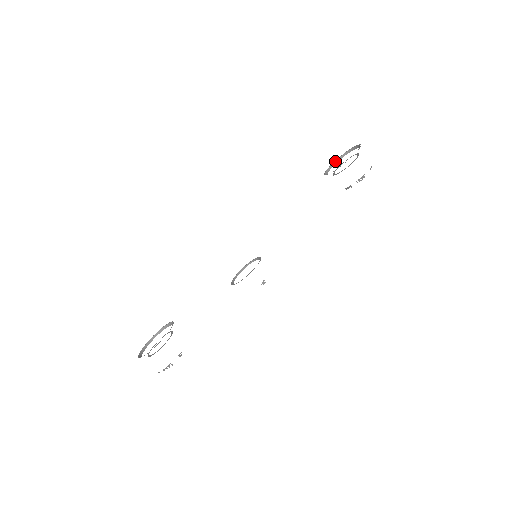
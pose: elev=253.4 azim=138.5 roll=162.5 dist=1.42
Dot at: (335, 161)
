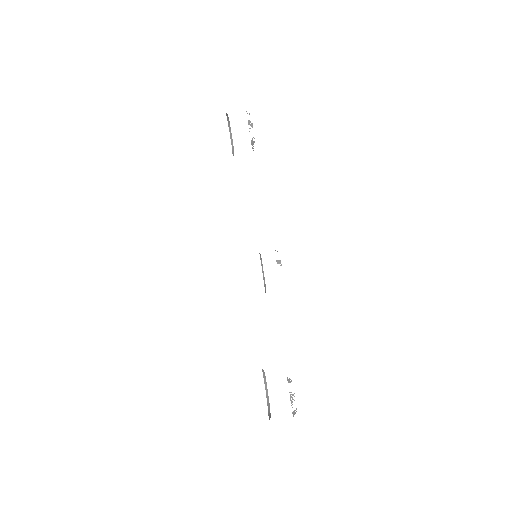
Dot at: (231, 144)
